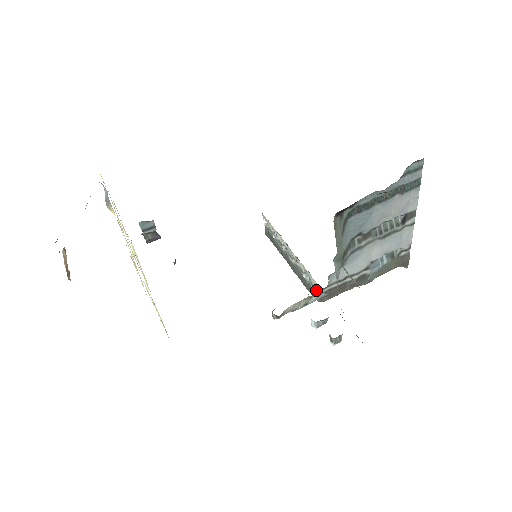
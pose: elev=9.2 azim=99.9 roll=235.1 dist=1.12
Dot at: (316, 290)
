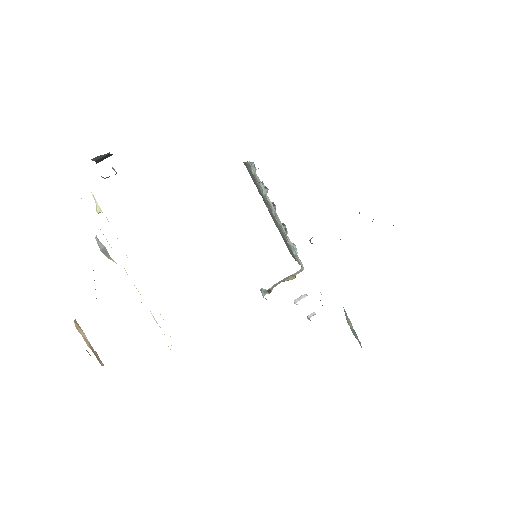
Dot at: (299, 264)
